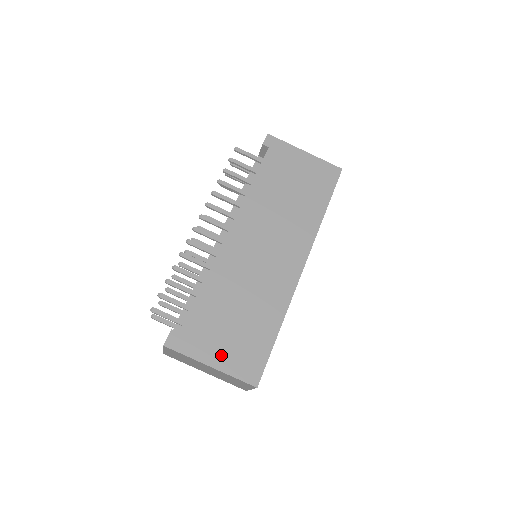
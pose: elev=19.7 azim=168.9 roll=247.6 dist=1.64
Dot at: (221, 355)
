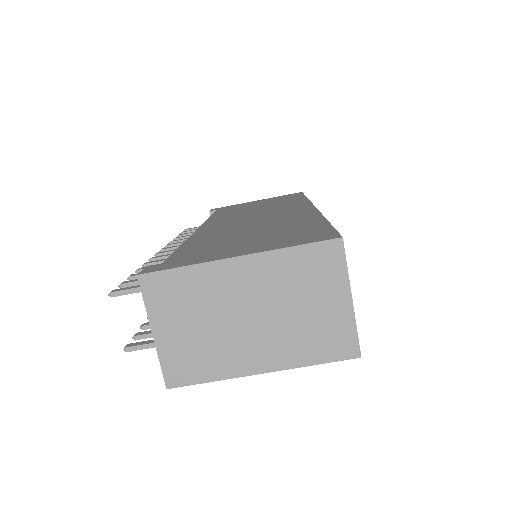
Dot at: (249, 248)
